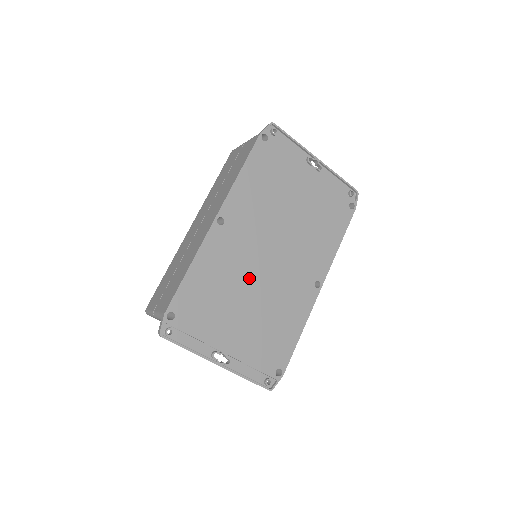
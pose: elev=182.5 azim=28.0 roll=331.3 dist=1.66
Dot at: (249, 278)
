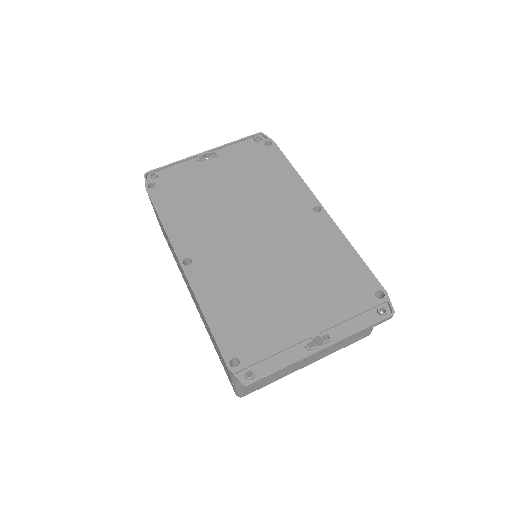
Dot at: (259, 267)
